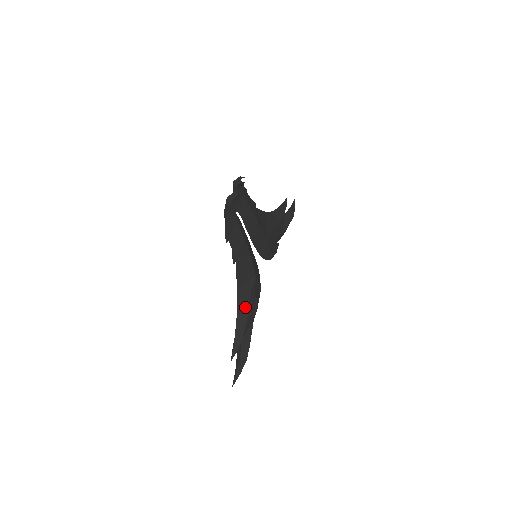
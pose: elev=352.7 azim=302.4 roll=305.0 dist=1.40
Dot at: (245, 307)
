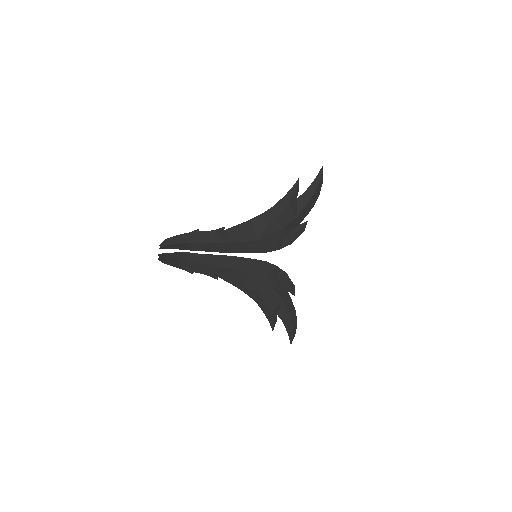
Dot at: (259, 296)
